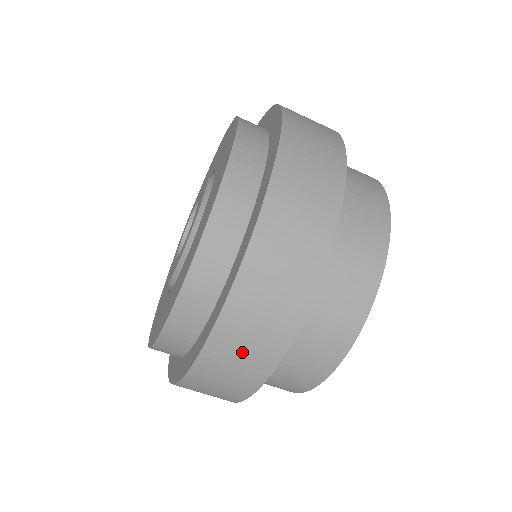
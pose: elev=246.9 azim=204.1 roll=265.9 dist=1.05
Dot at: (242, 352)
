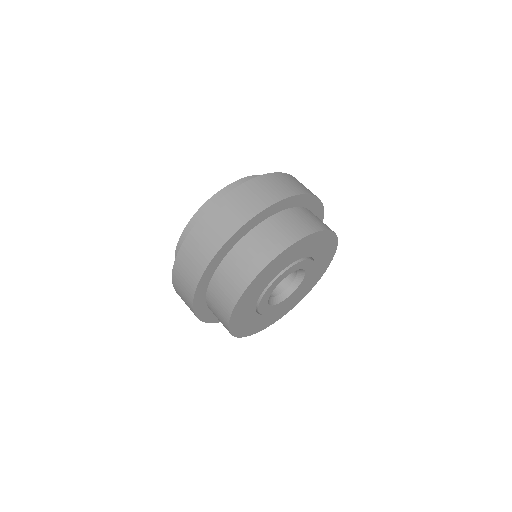
Dot at: (182, 289)
